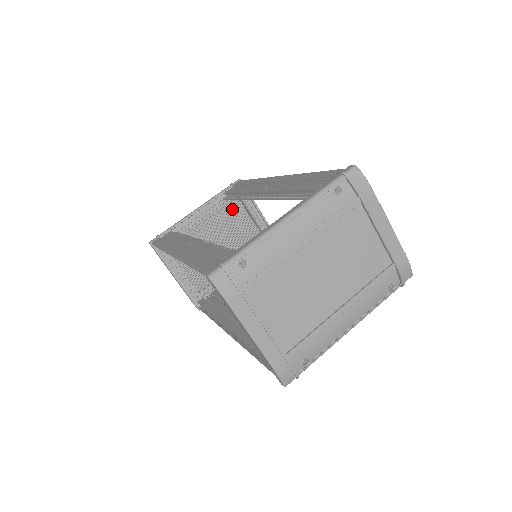
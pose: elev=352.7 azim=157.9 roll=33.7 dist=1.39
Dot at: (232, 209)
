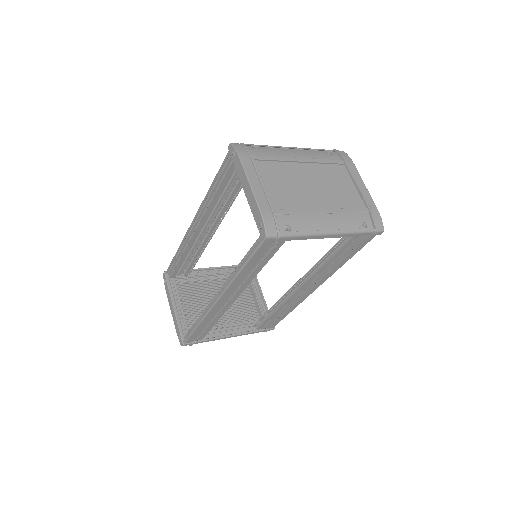
Dot at: occluded
